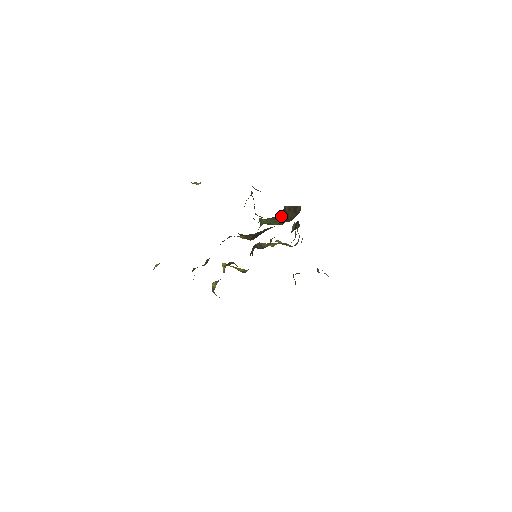
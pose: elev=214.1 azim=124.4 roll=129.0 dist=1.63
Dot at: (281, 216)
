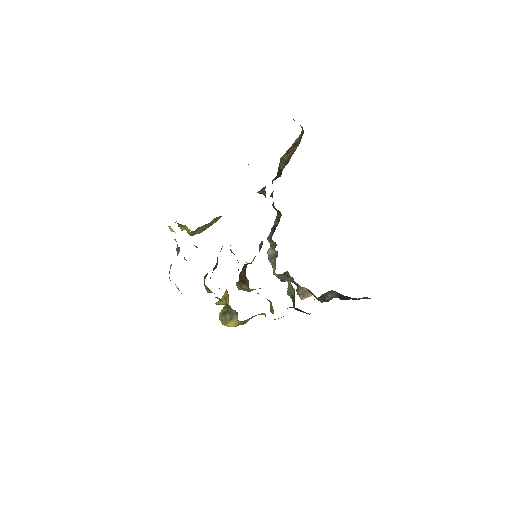
Dot at: (276, 178)
